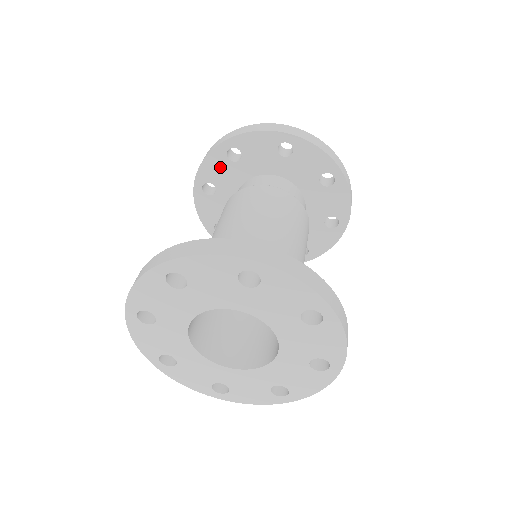
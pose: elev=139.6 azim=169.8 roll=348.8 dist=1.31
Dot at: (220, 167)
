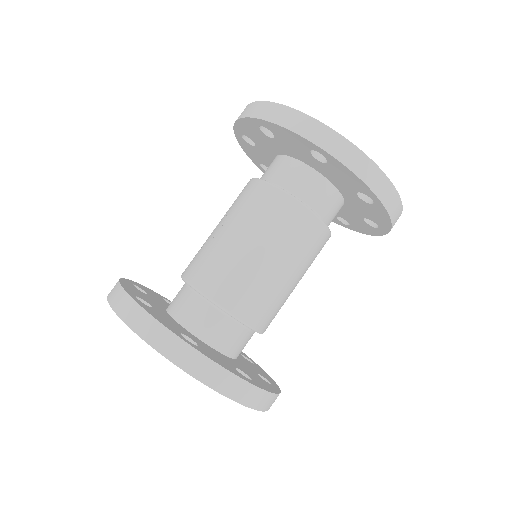
Dot at: (295, 143)
